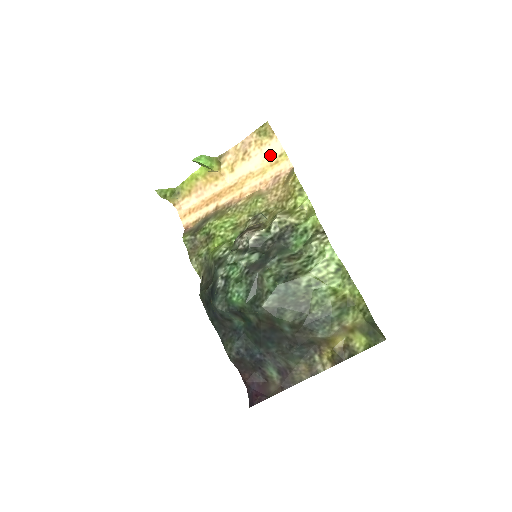
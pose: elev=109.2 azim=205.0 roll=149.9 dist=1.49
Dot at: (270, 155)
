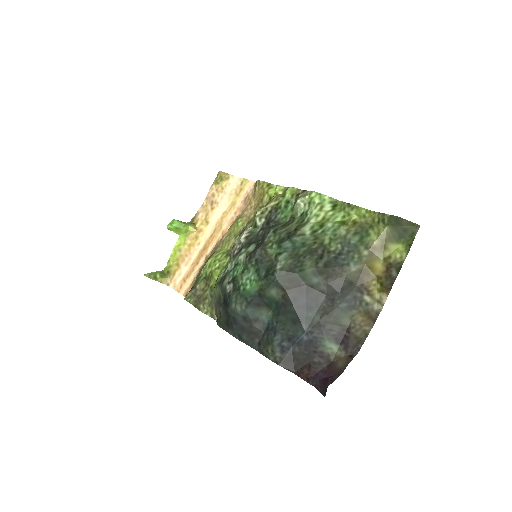
Dot at: (233, 190)
